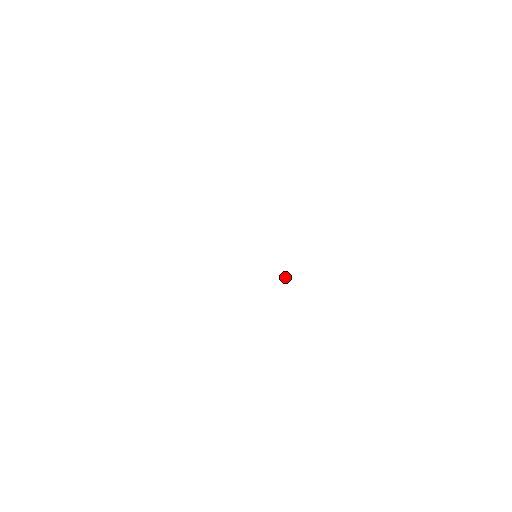
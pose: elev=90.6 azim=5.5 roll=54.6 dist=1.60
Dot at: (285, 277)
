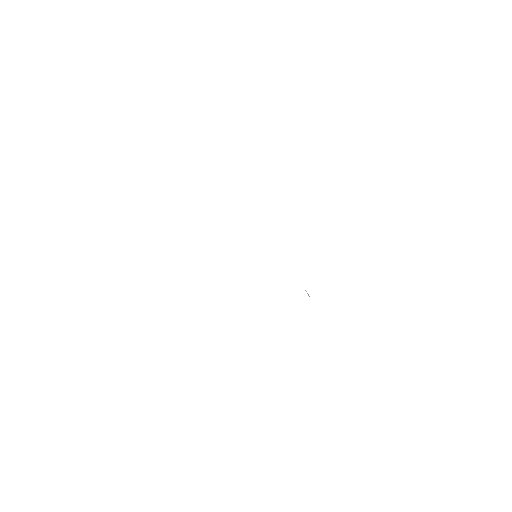
Dot at: (307, 293)
